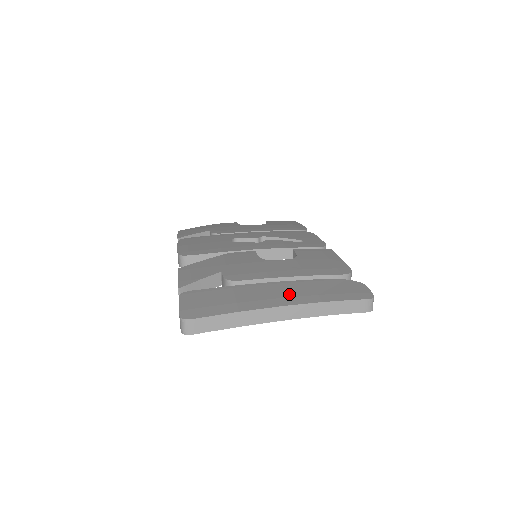
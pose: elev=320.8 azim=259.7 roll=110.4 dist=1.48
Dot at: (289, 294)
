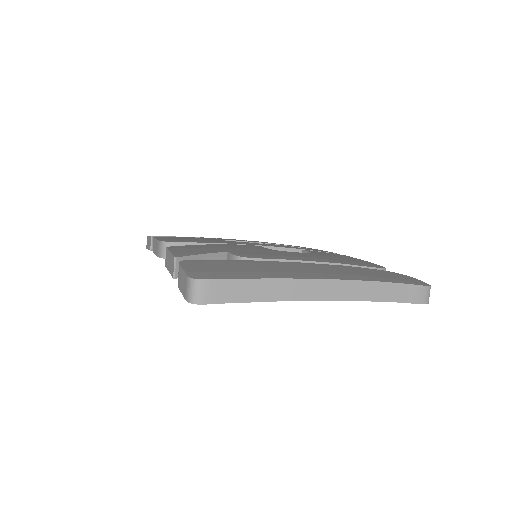
Dot at: (328, 271)
